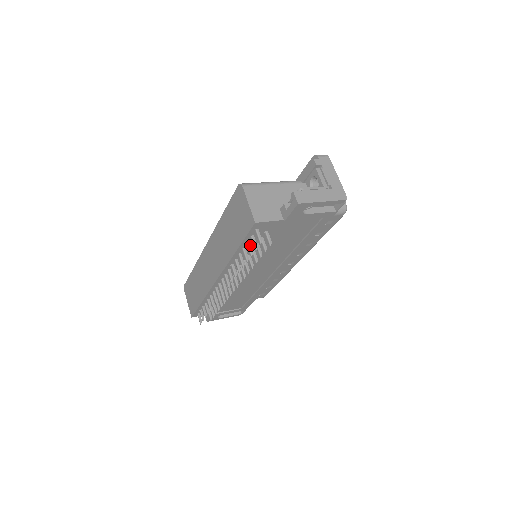
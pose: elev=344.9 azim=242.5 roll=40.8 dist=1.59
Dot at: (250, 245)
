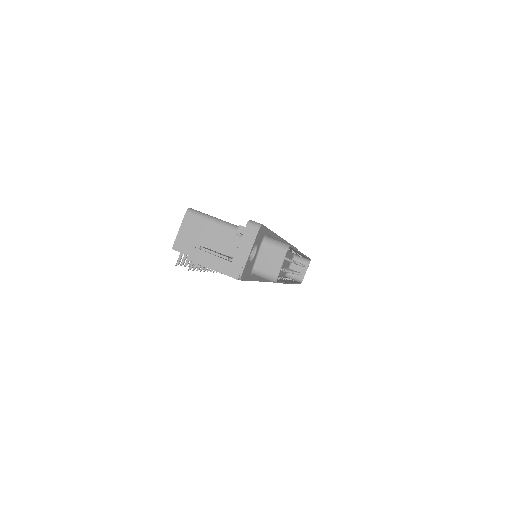
Dot at: occluded
